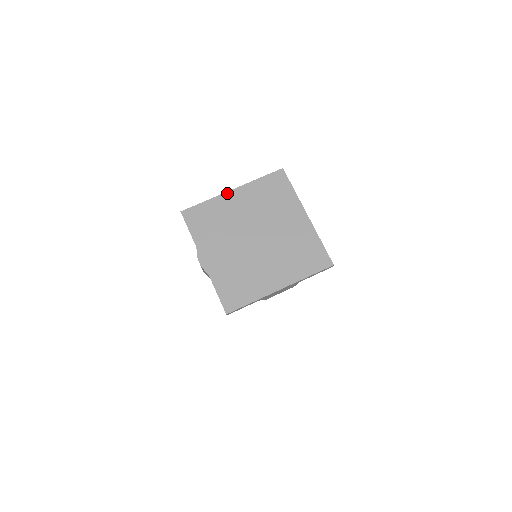
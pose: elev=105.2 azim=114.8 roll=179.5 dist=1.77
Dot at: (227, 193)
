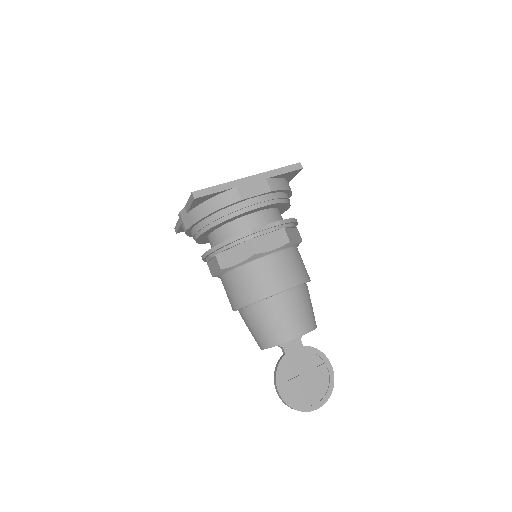
Dot at: occluded
